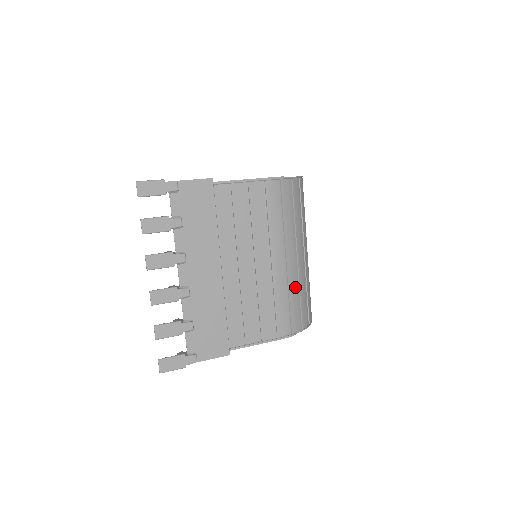
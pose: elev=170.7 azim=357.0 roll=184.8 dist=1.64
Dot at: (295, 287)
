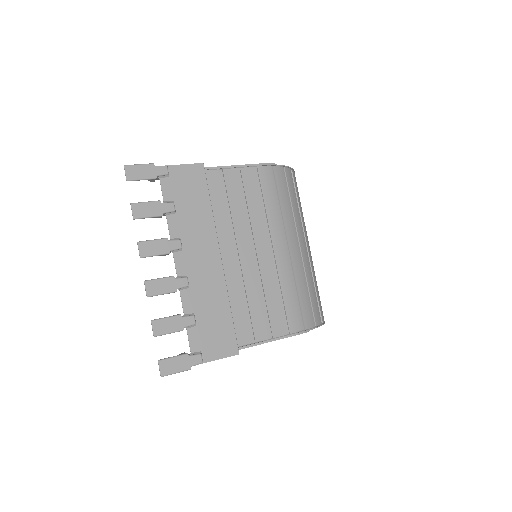
Dot at: (302, 278)
